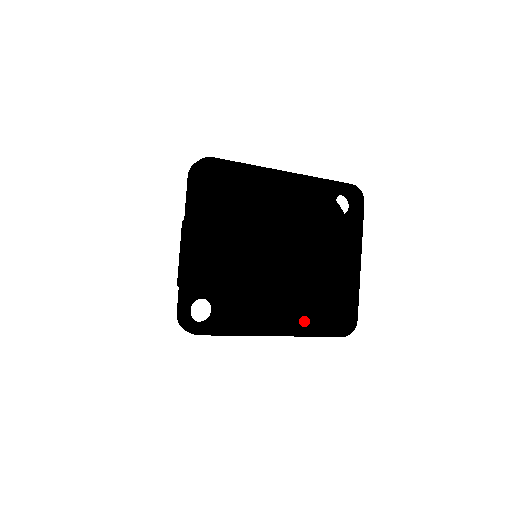
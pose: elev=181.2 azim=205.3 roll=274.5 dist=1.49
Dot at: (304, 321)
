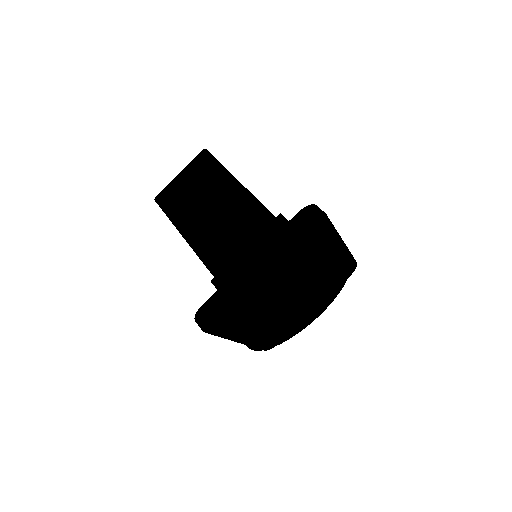
Dot at: (265, 347)
